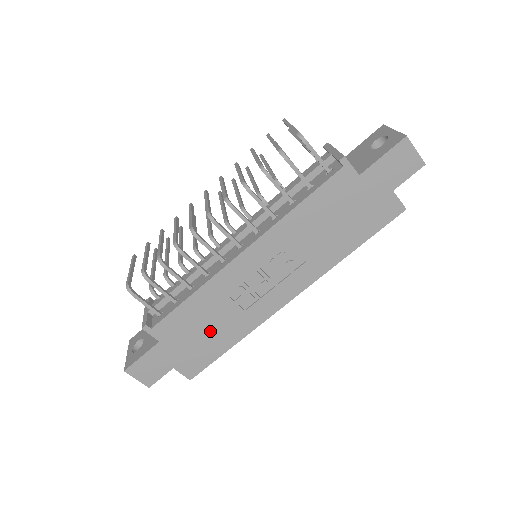
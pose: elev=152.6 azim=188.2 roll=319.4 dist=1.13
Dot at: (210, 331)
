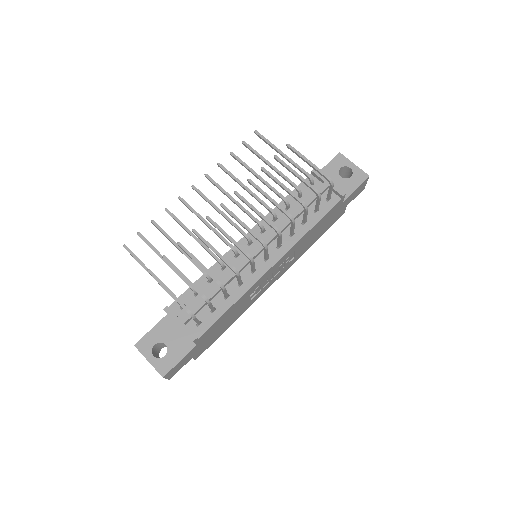
Dot at: (227, 322)
